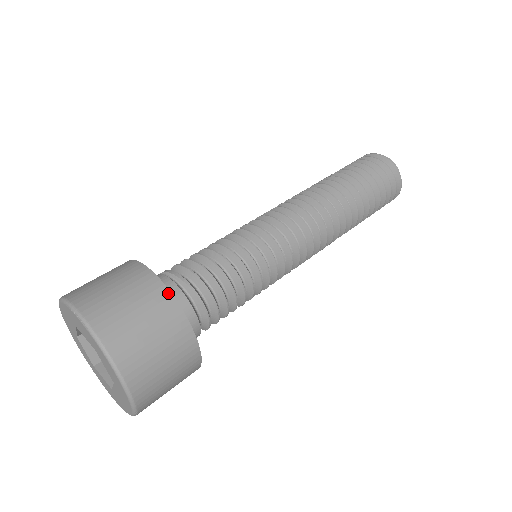
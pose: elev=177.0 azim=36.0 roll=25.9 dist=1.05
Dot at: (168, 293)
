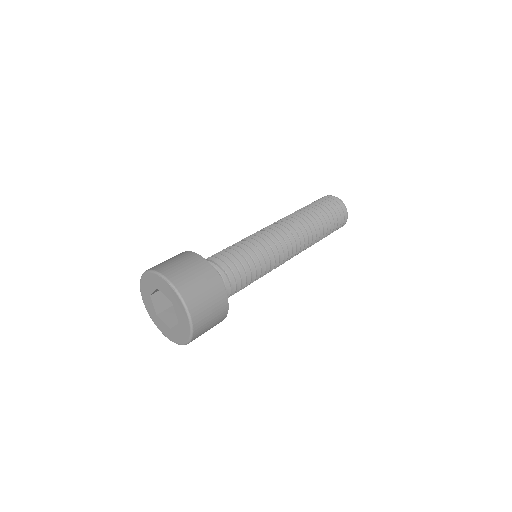
Dot at: (216, 273)
